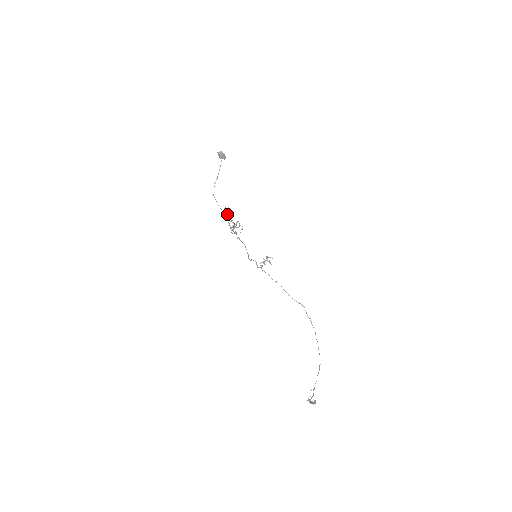
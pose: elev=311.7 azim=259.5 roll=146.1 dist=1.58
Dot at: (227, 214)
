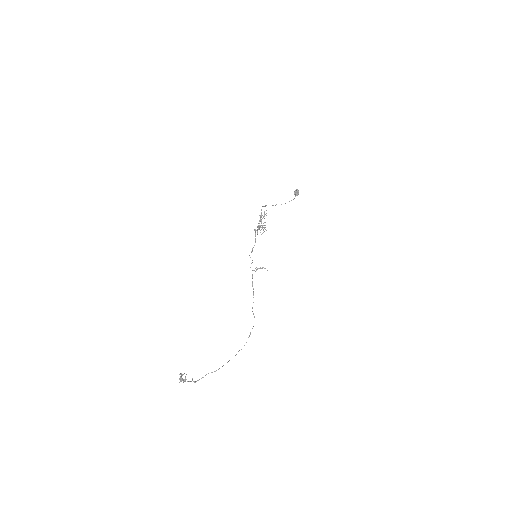
Dot at: (263, 216)
